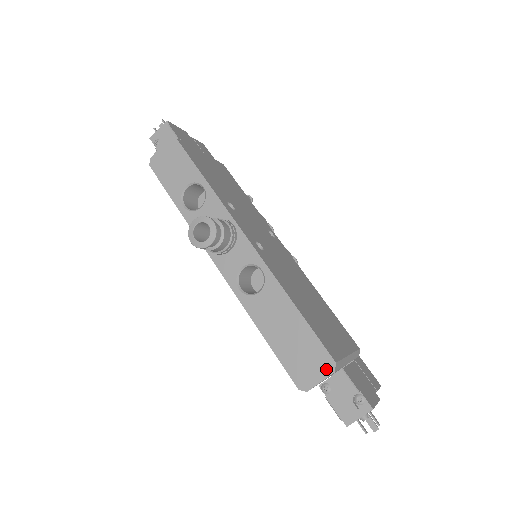
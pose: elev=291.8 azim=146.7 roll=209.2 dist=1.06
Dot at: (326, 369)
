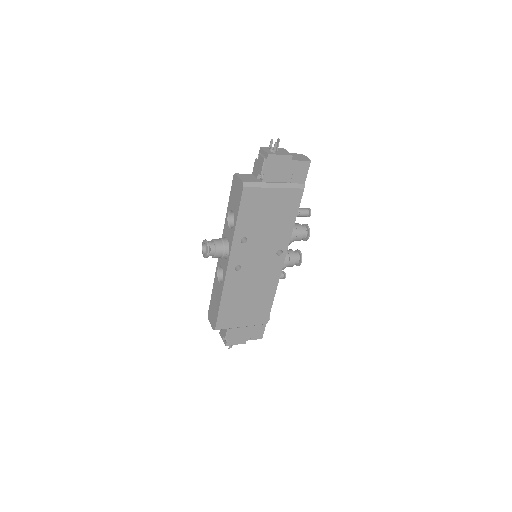
Dot at: (213, 326)
